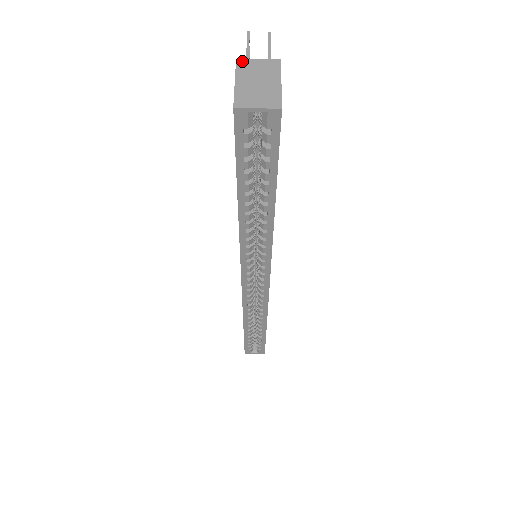
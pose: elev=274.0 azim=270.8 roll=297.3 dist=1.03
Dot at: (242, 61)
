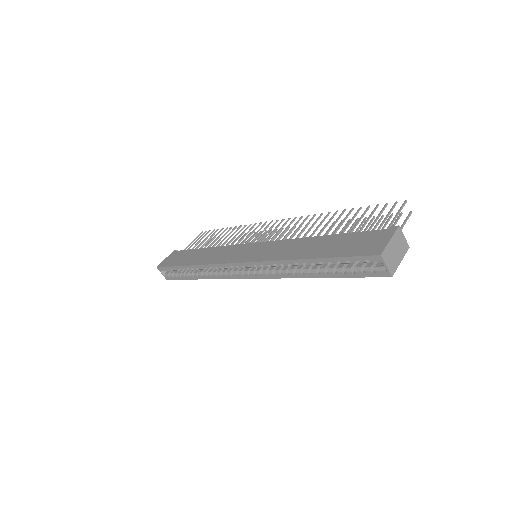
Dot at: (400, 230)
